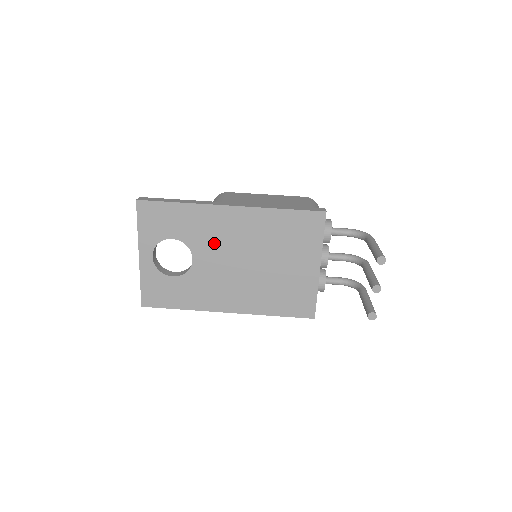
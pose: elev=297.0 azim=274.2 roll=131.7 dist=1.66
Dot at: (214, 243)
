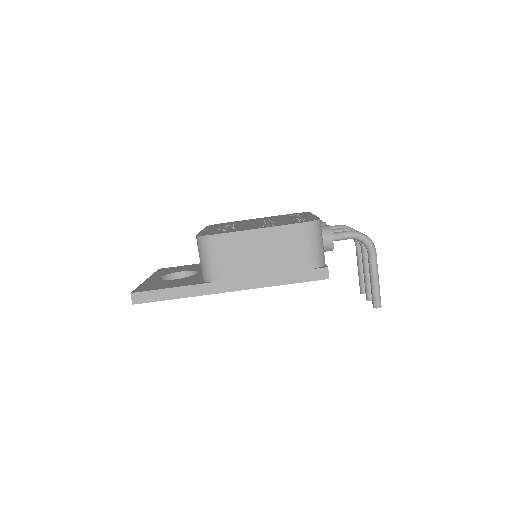
Dot at: occluded
